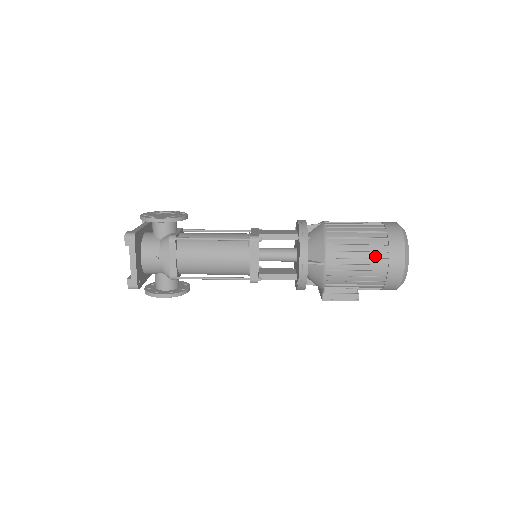
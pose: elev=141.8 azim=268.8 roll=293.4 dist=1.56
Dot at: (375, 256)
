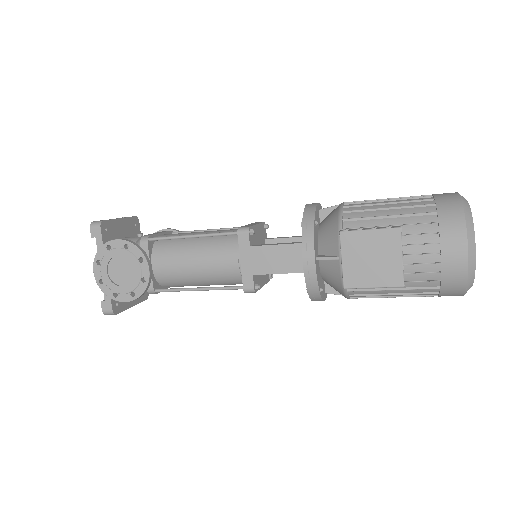
Dot at: occluded
